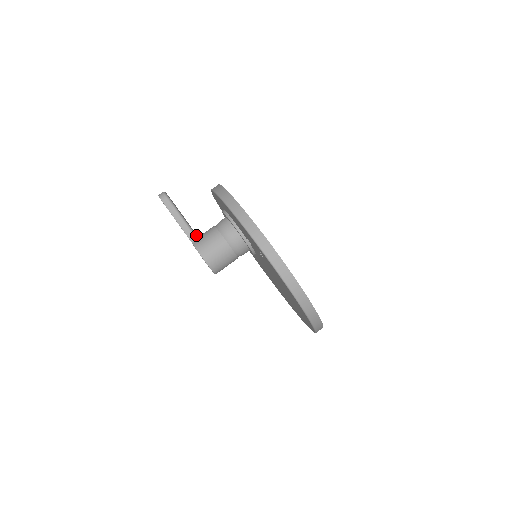
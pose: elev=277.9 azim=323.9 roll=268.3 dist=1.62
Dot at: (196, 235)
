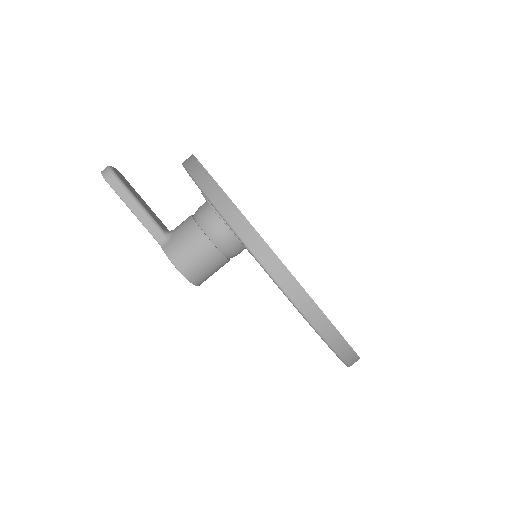
Dot at: (165, 232)
